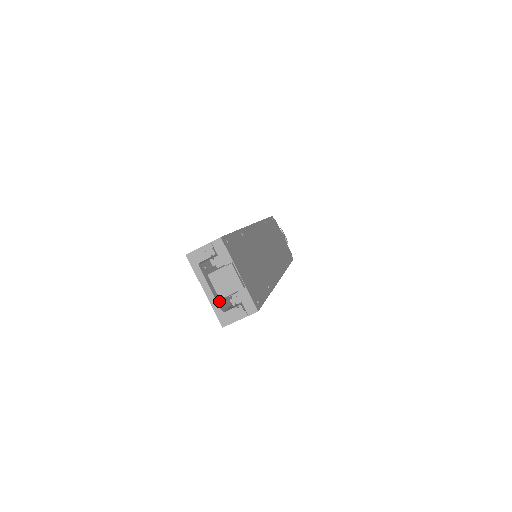
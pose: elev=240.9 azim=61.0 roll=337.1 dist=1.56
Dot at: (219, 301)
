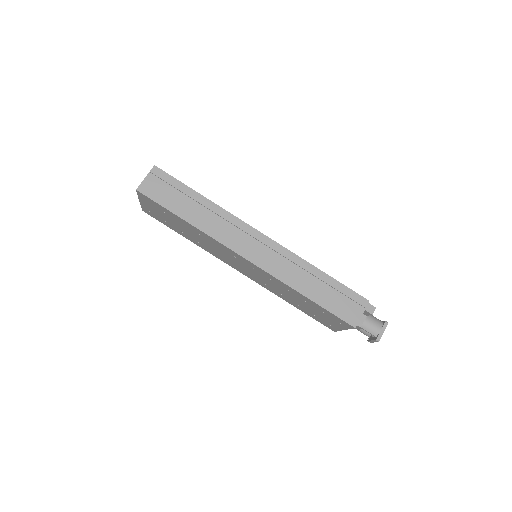
Dot at: occluded
